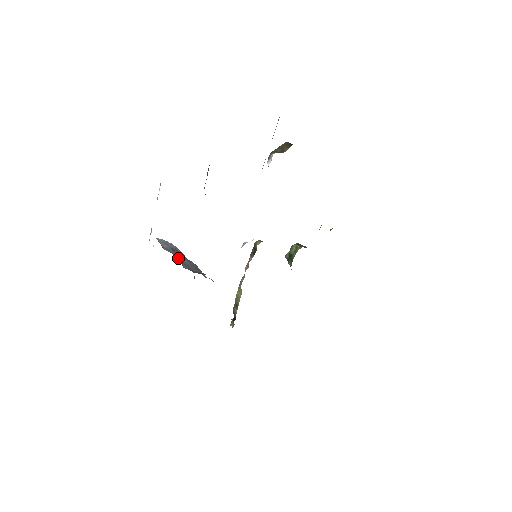
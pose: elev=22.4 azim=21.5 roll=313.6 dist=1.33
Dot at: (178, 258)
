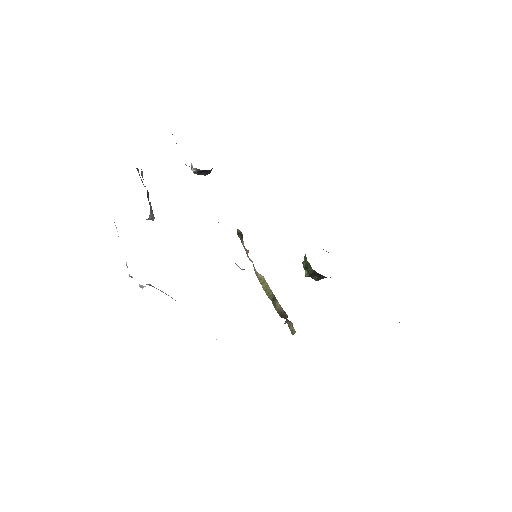
Dot at: occluded
